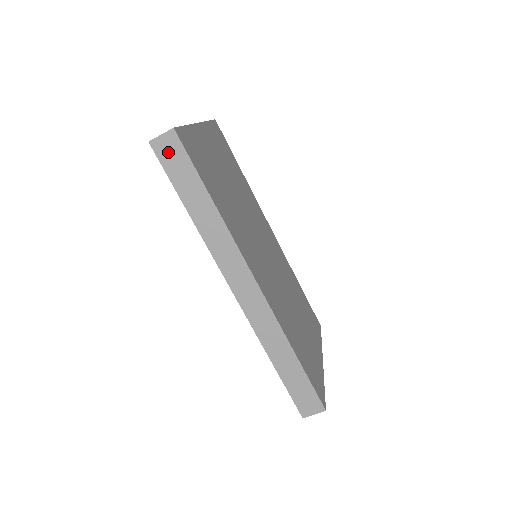
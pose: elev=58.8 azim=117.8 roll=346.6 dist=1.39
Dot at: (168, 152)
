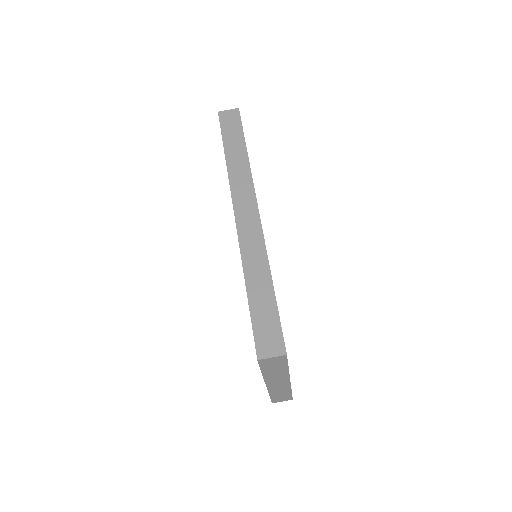
Dot at: (228, 119)
